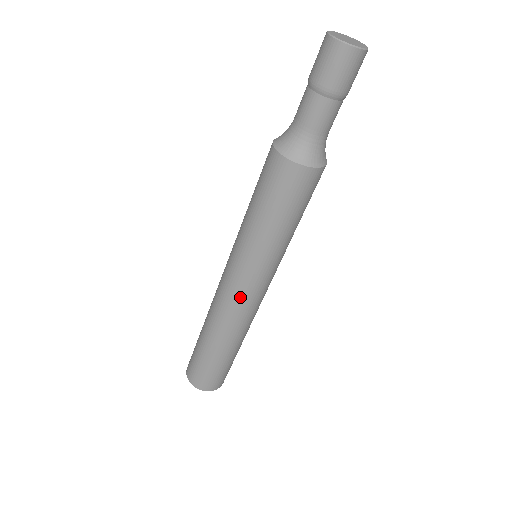
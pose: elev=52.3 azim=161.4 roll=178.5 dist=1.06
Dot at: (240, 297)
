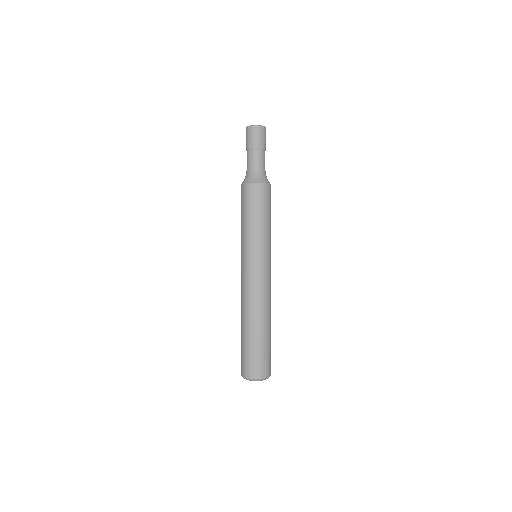
Dot at: (244, 279)
